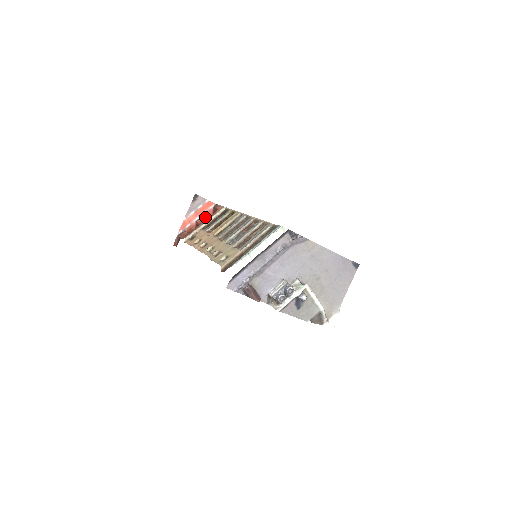
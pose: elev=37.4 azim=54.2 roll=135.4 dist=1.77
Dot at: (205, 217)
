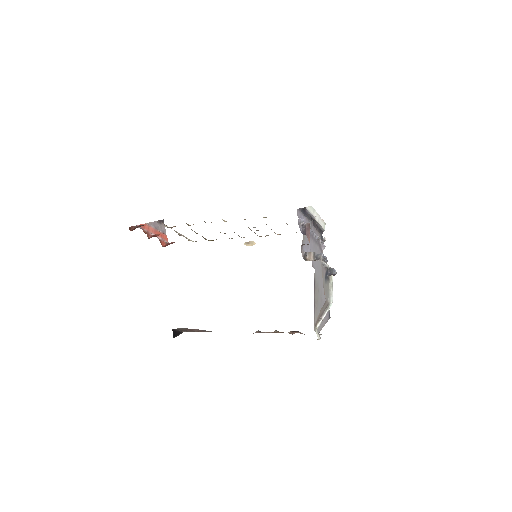
Dot at: (160, 240)
